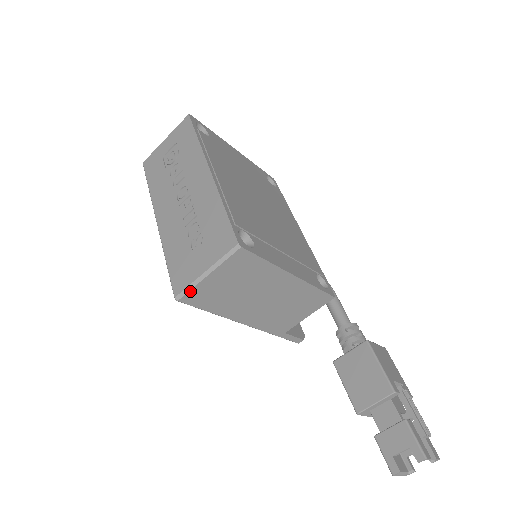
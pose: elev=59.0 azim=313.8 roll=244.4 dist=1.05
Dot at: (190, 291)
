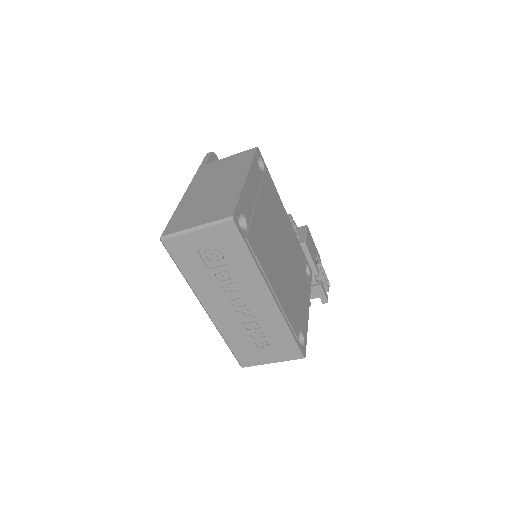
Dot at: (255, 365)
